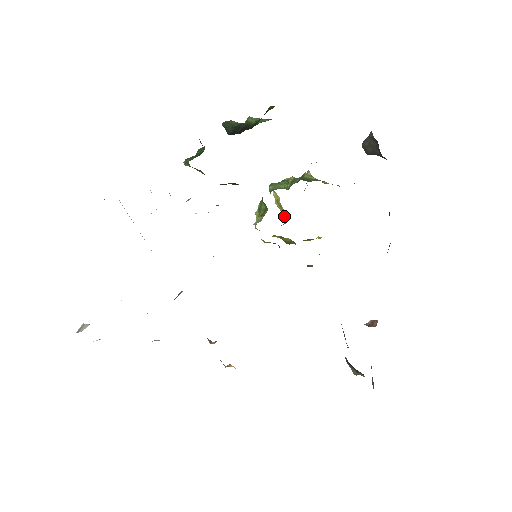
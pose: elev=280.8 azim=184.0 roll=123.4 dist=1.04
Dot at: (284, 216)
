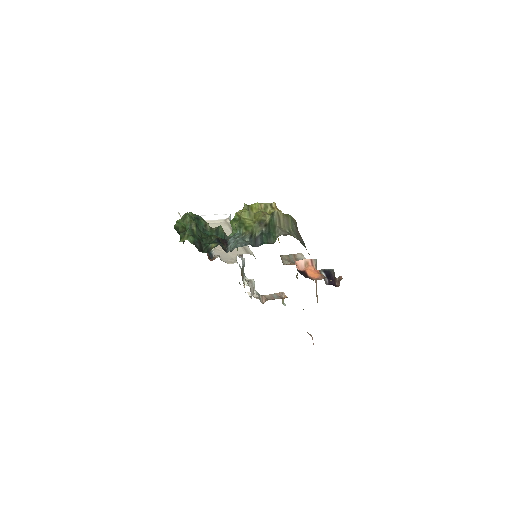
Dot at: occluded
